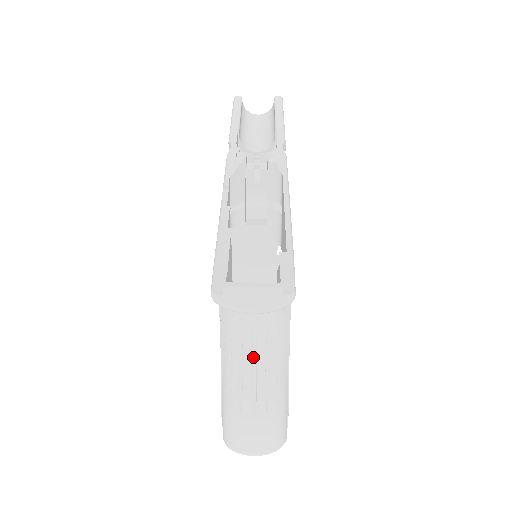
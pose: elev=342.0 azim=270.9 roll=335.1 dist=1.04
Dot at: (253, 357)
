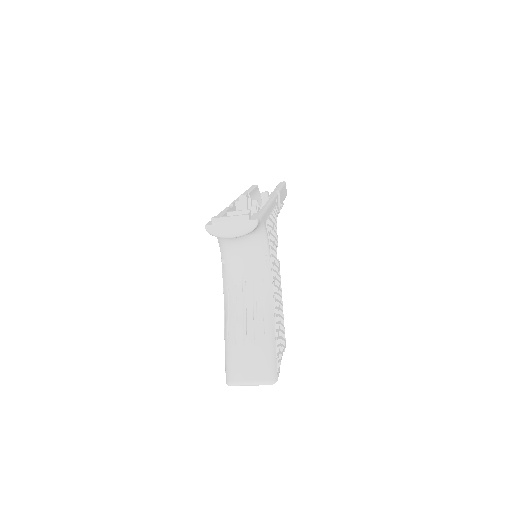
Dot at: (244, 299)
